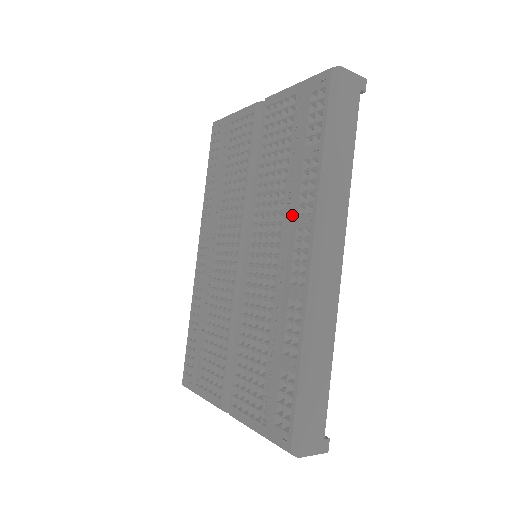
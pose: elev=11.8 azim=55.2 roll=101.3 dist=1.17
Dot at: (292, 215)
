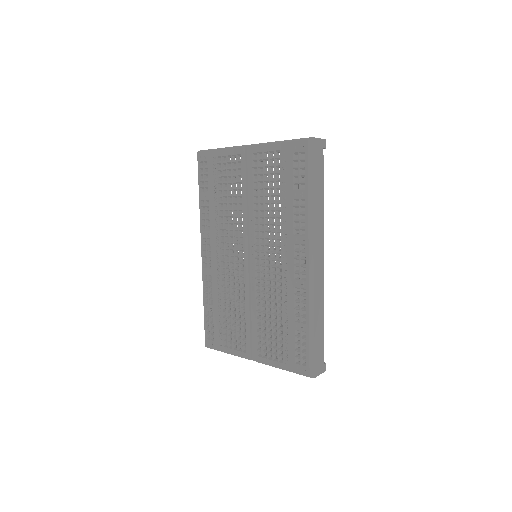
Dot at: (289, 235)
